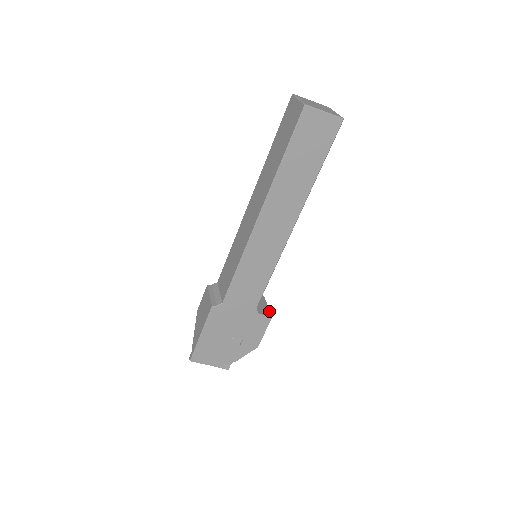
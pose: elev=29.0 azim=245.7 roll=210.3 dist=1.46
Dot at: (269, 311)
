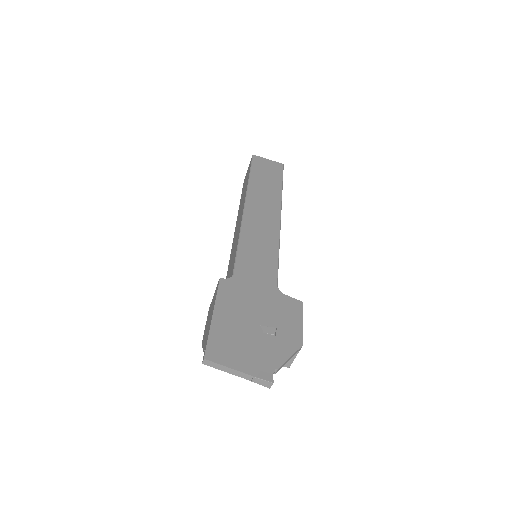
Dot at: occluded
